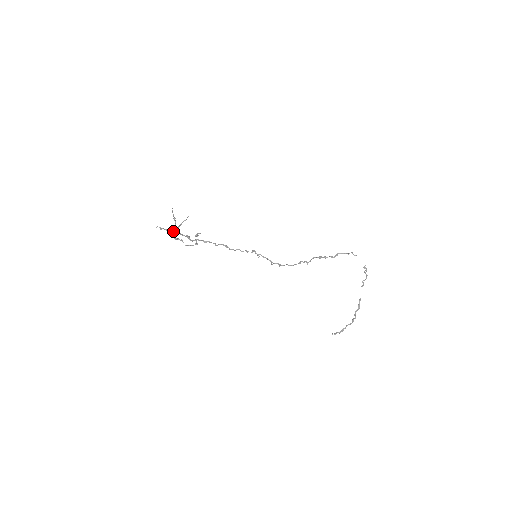
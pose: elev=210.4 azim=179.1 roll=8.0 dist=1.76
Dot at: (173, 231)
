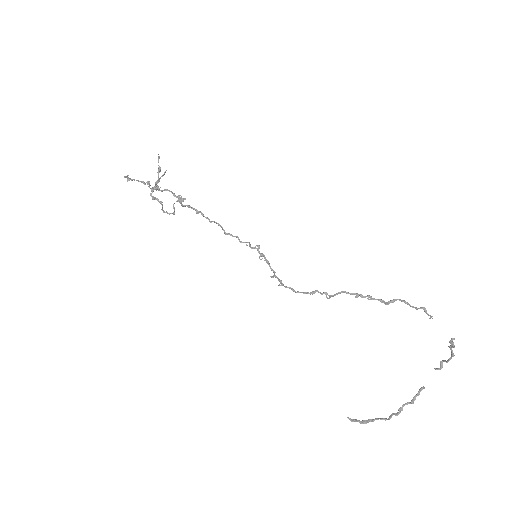
Dot at: (154, 186)
